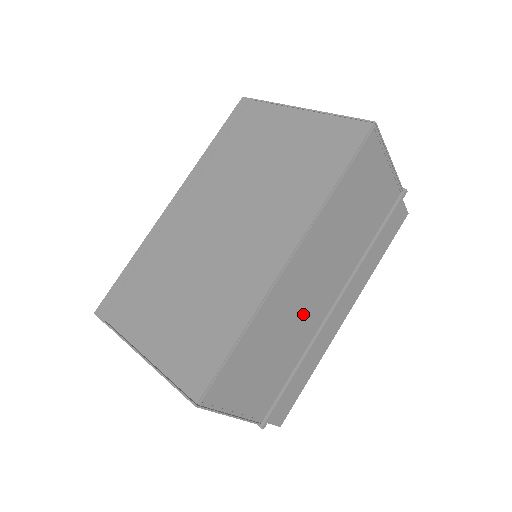
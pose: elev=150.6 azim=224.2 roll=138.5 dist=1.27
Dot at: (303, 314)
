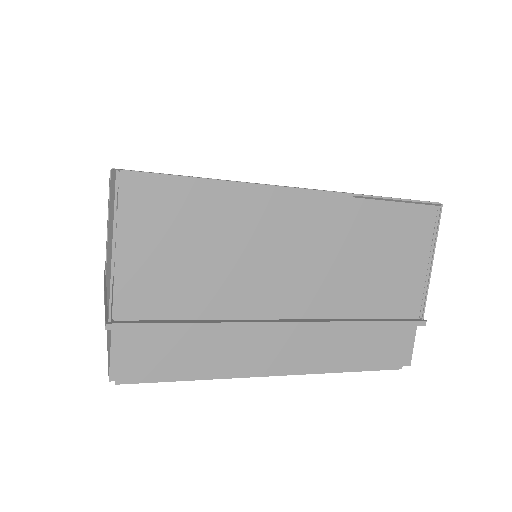
Dot at: (258, 270)
